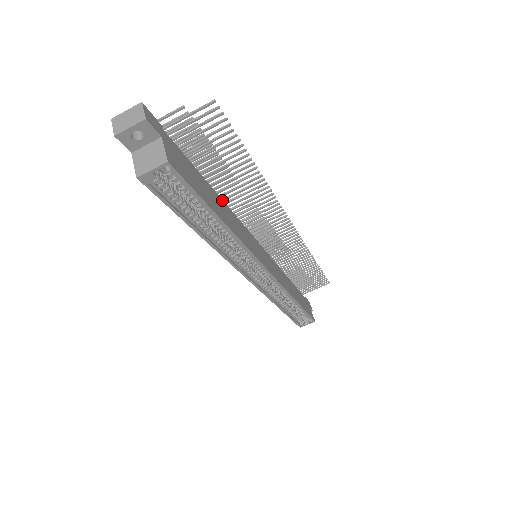
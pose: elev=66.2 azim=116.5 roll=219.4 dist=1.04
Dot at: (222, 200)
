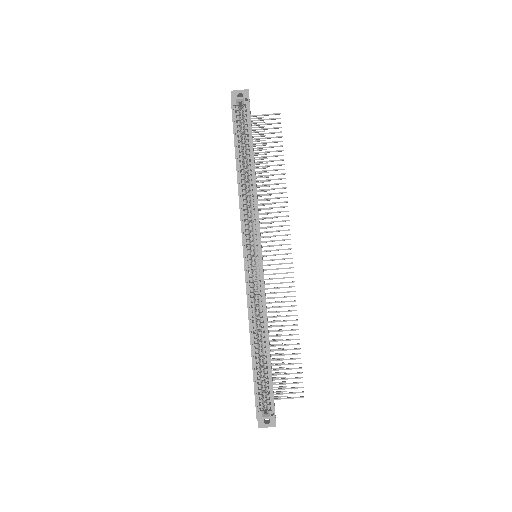
Dot at: occluded
